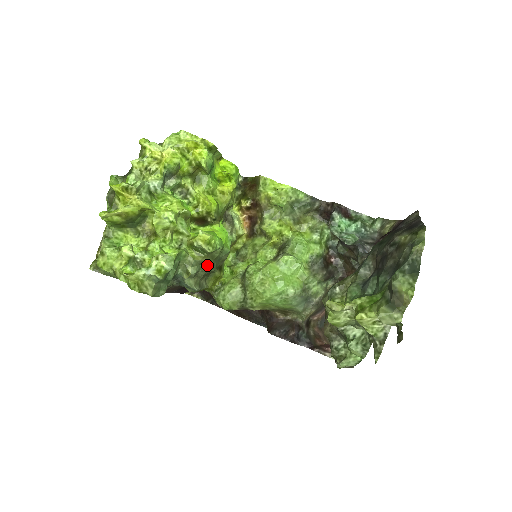
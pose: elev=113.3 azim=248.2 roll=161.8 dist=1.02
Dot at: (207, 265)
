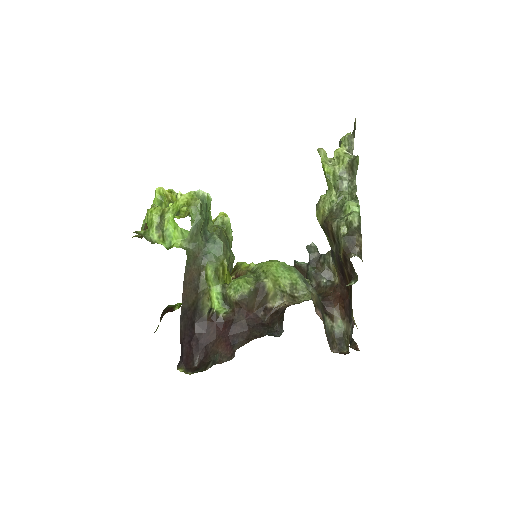
Dot at: (226, 238)
